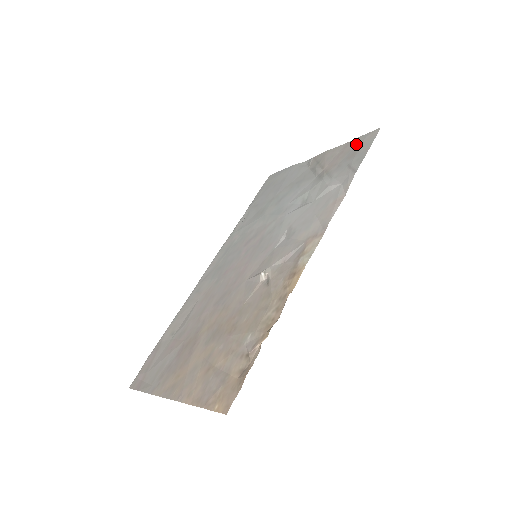
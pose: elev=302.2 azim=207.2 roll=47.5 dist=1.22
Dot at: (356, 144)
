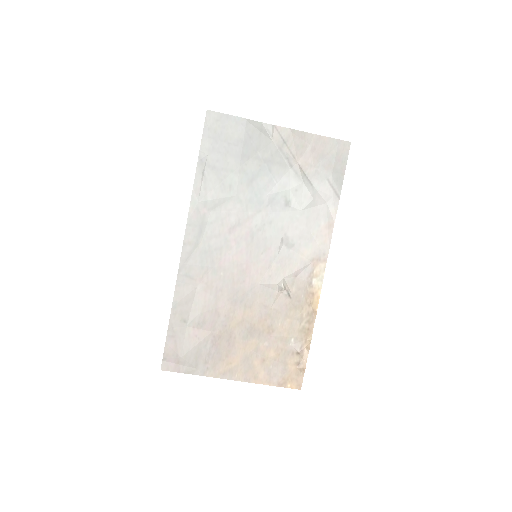
Dot at: (329, 149)
